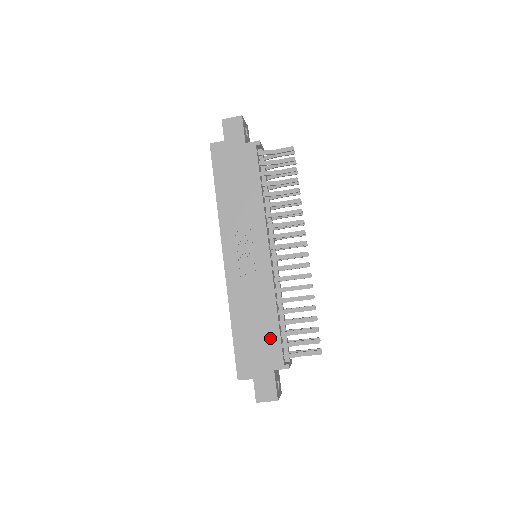
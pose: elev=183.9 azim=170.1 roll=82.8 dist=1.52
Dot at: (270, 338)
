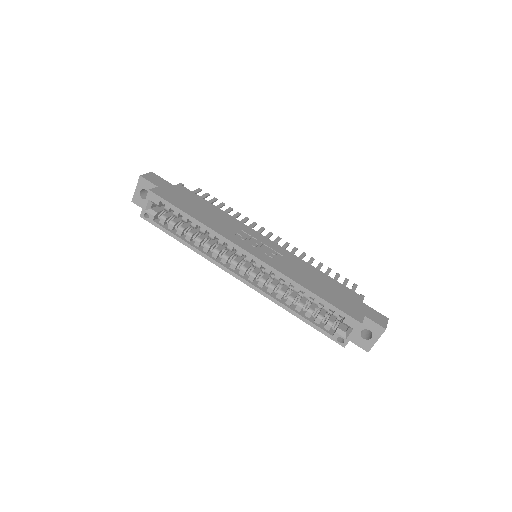
Dot at: (335, 285)
